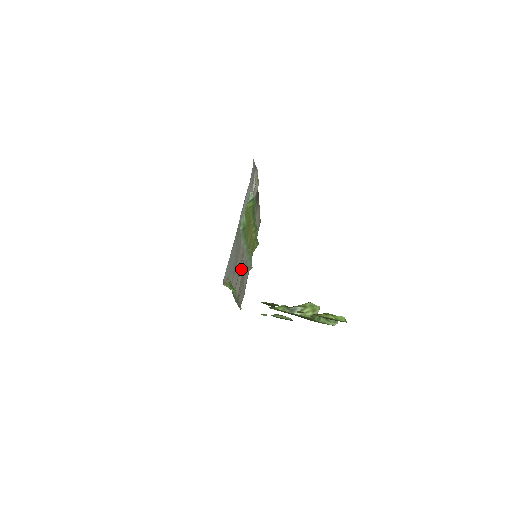
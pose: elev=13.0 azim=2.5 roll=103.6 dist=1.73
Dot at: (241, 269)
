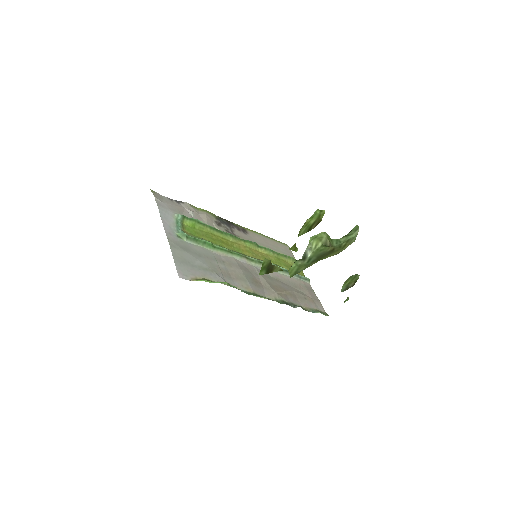
Dot at: (261, 277)
